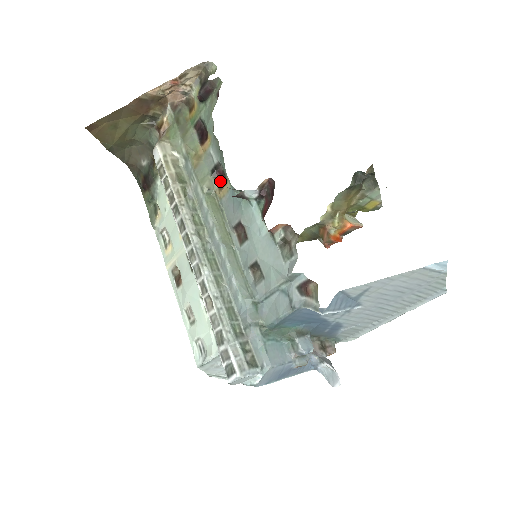
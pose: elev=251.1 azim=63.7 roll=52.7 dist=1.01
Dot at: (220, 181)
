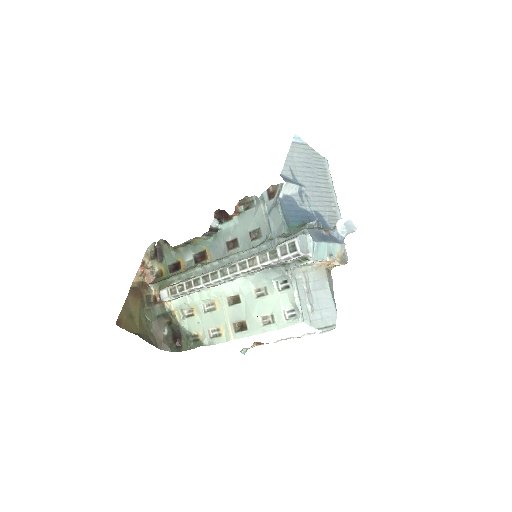
Dot at: (203, 259)
